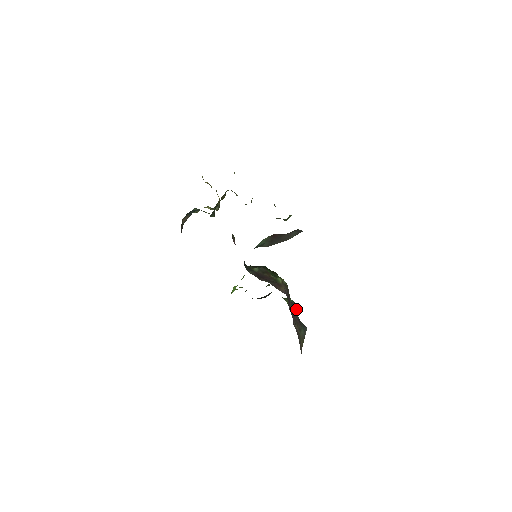
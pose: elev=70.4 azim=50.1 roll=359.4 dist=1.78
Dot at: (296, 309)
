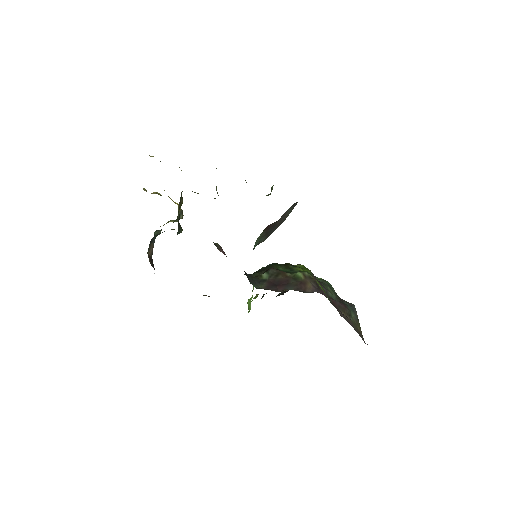
Dot at: (330, 287)
